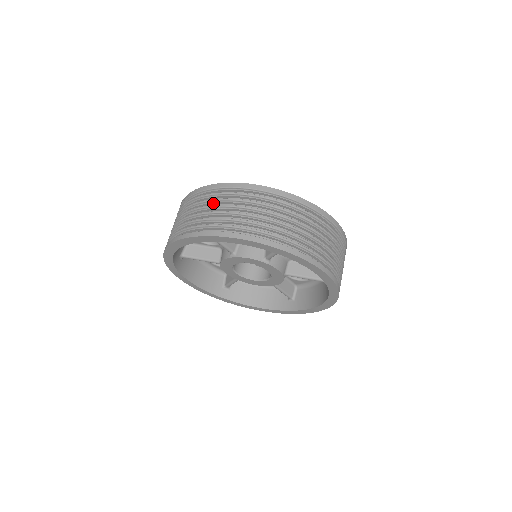
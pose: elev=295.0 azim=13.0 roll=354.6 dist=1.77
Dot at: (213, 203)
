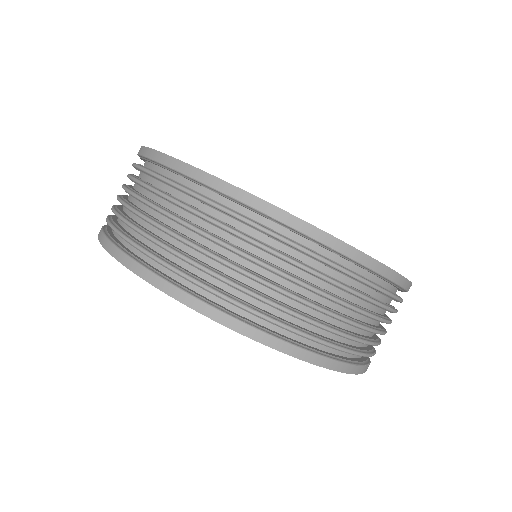
Dot at: occluded
